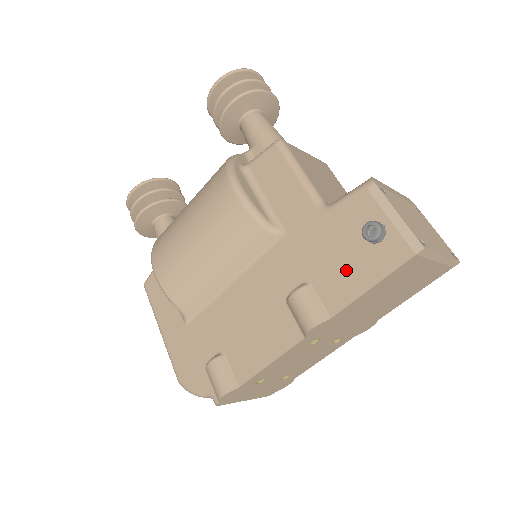
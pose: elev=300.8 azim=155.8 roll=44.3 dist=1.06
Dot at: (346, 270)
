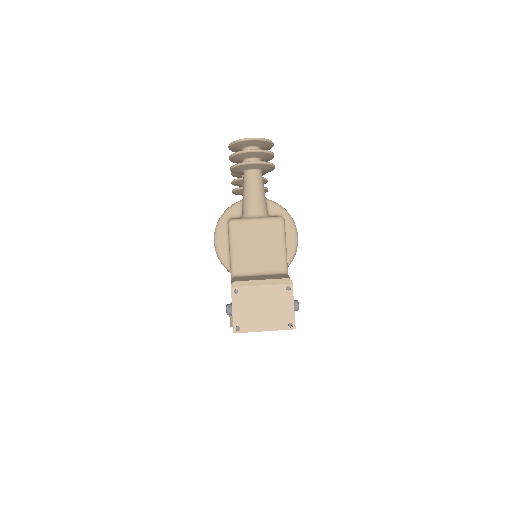
Dot at: occluded
